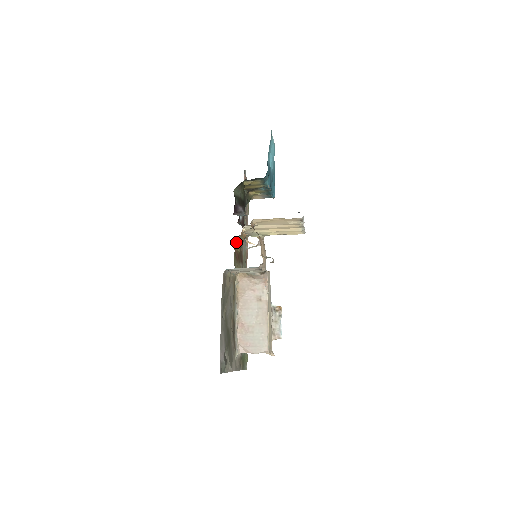
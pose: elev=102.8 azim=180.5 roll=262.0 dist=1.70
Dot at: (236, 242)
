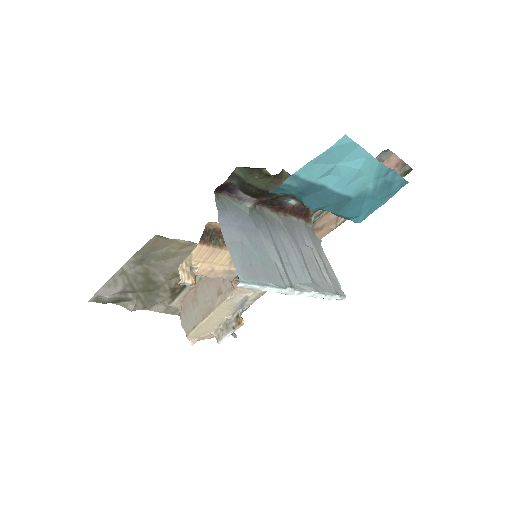
Dot at: occluded
